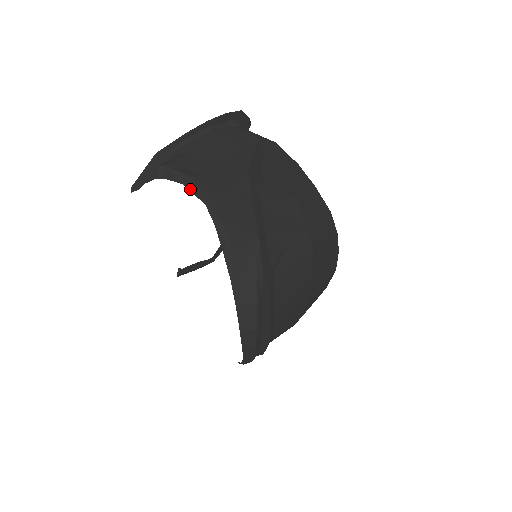
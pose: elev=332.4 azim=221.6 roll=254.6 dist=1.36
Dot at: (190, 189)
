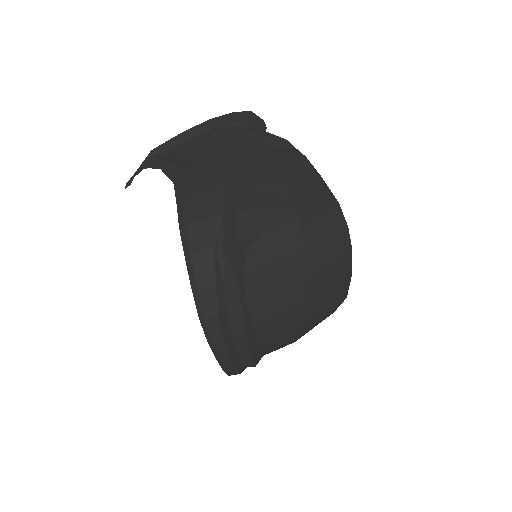
Dot at: (165, 172)
